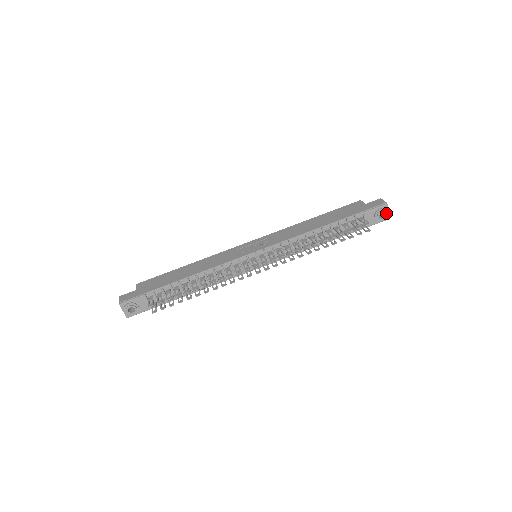
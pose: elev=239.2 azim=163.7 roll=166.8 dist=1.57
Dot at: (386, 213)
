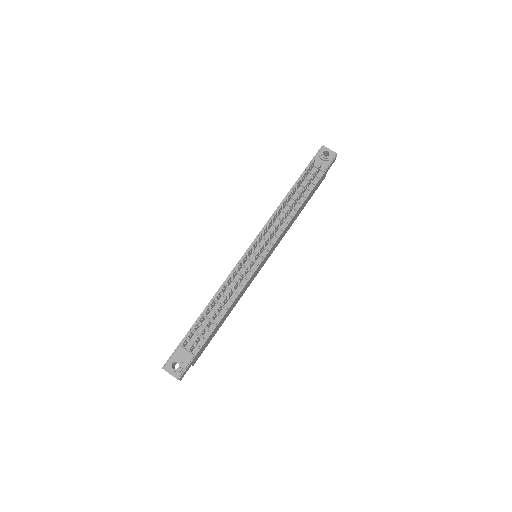
Dot at: (327, 150)
